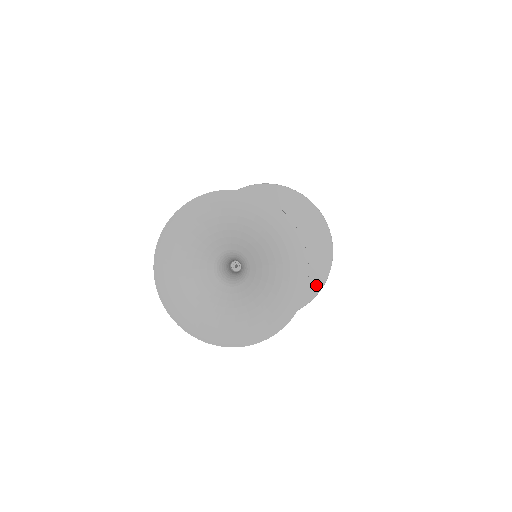
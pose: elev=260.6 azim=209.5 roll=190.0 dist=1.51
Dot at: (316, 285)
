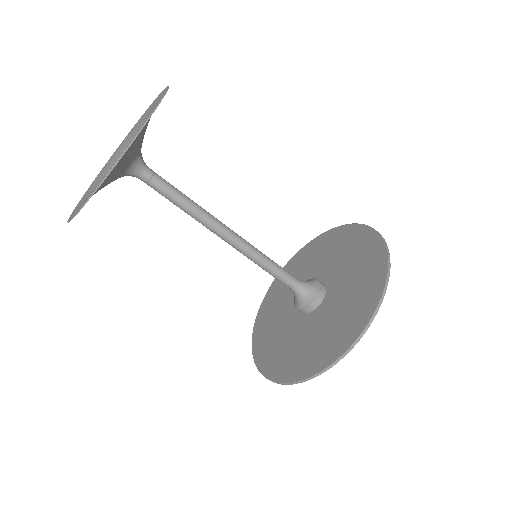
Dot at: (373, 297)
